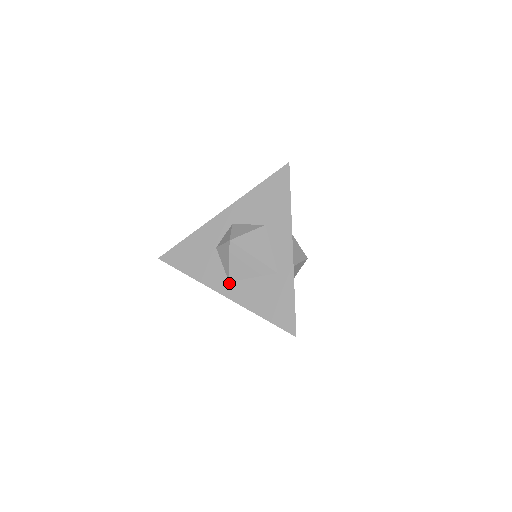
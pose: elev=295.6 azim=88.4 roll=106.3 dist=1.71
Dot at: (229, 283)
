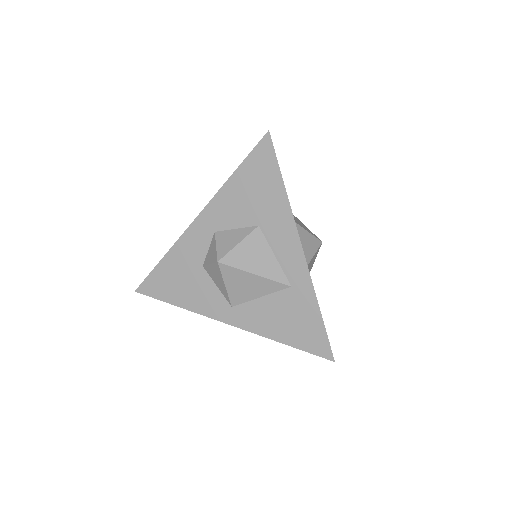
Dot at: (232, 308)
